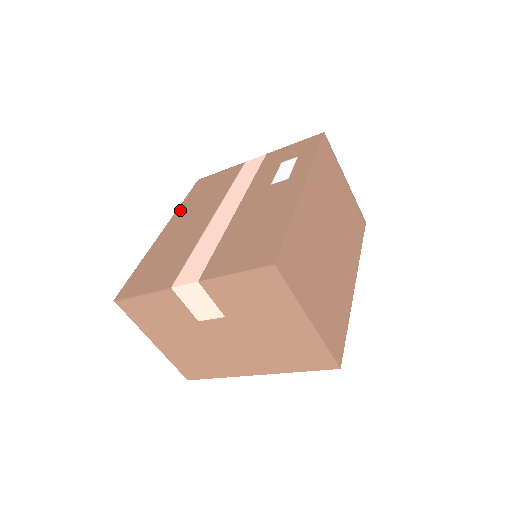
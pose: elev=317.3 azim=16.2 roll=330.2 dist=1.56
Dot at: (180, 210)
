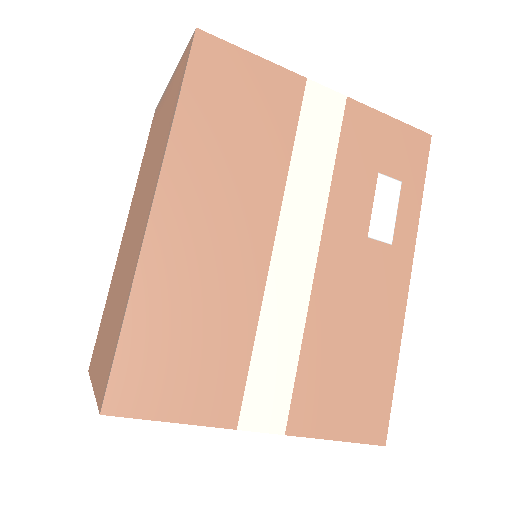
Dot at: (181, 149)
